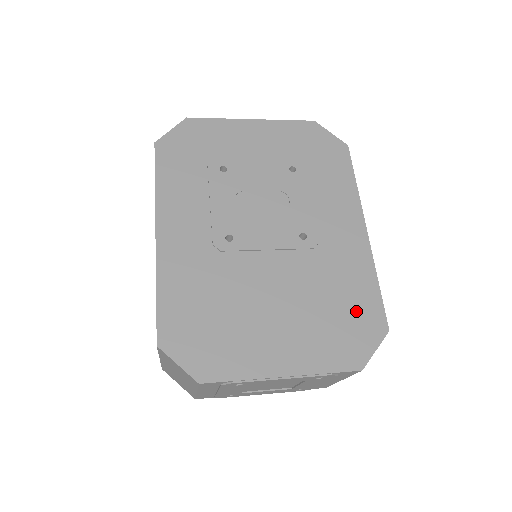
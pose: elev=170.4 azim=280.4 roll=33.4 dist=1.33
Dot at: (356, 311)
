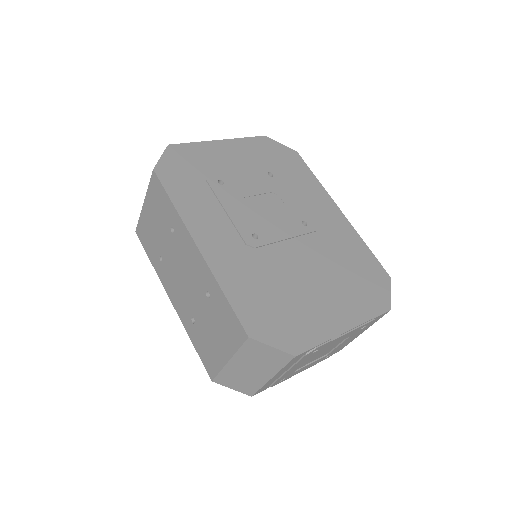
Dot at: (365, 269)
